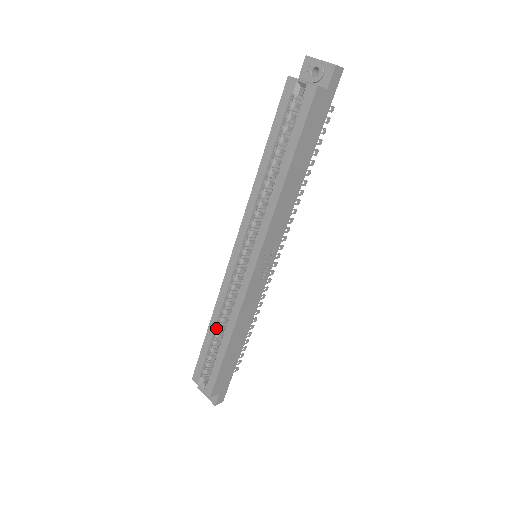
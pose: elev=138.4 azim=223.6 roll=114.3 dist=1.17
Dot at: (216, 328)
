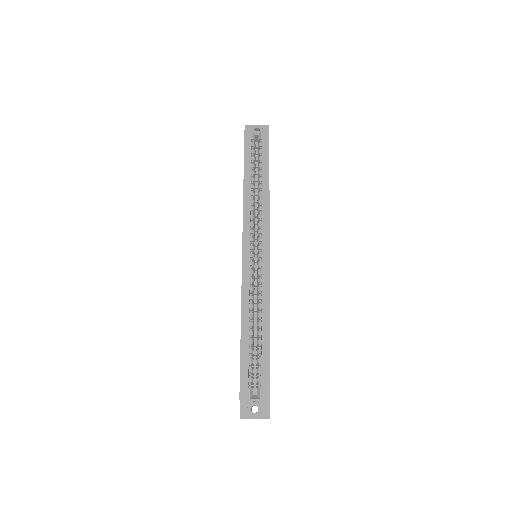
Dot at: (249, 327)
